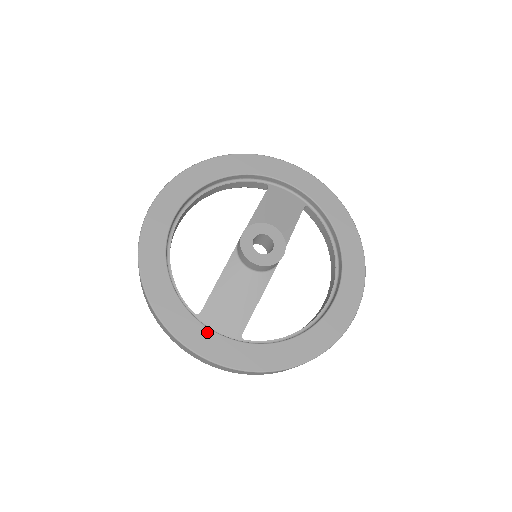
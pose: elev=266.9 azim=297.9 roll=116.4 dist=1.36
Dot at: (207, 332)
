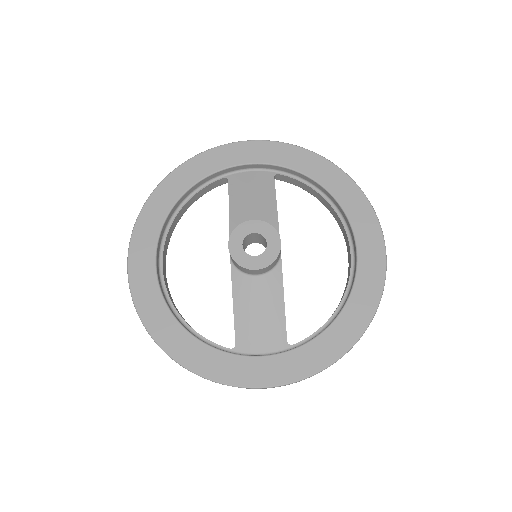
Dot at: (252, 361)
